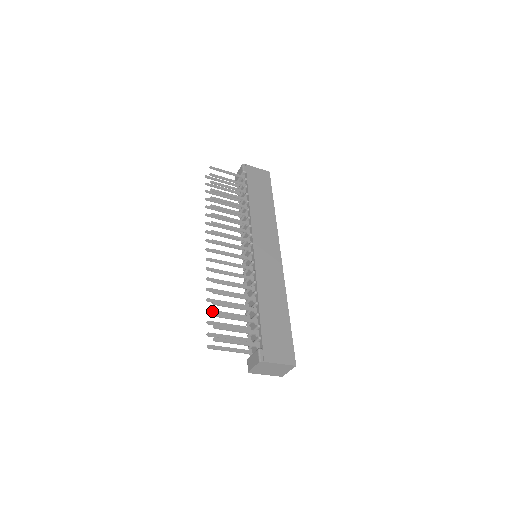
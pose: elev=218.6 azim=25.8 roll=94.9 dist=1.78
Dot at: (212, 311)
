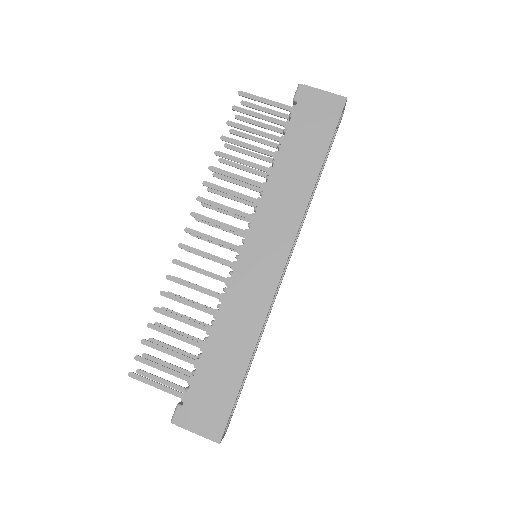
Dot at: (161, 326)
